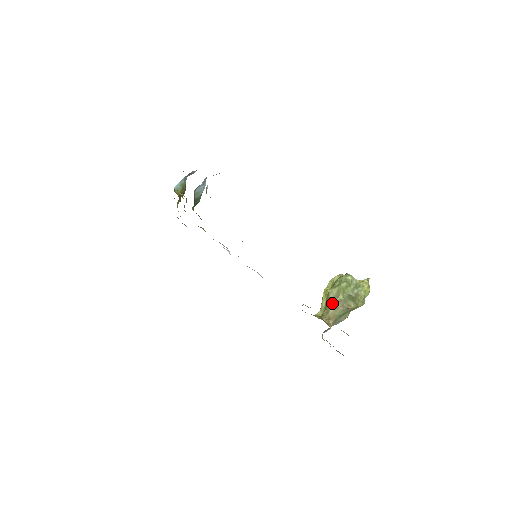
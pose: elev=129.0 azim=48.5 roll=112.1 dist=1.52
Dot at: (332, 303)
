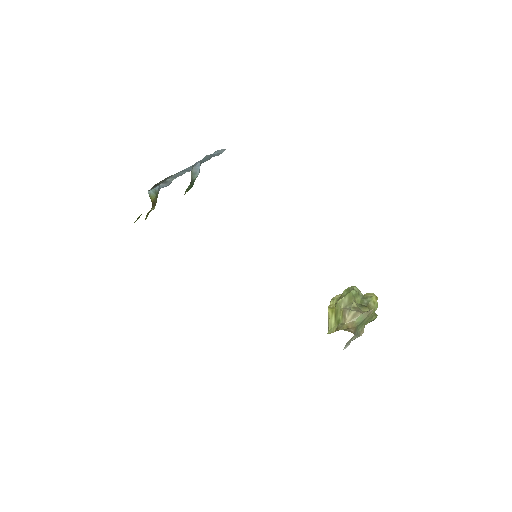
Dot at: (347, 311)
